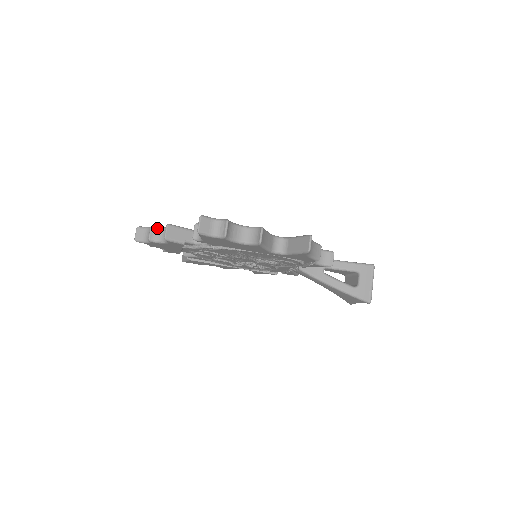
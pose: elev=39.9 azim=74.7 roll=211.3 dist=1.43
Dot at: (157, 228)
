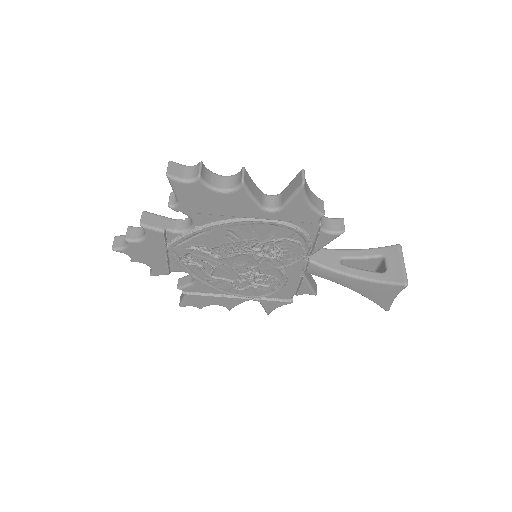
Dot at: (135, 228)
